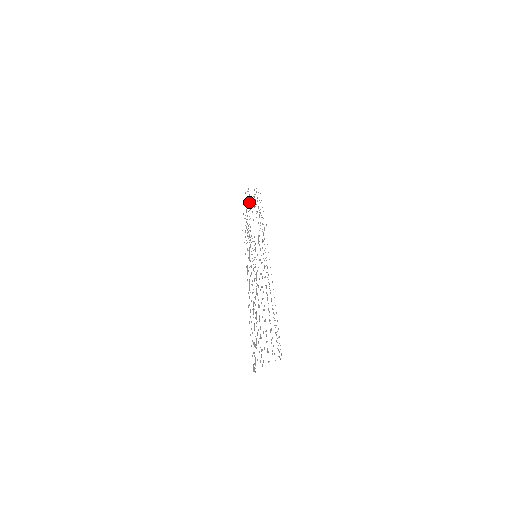
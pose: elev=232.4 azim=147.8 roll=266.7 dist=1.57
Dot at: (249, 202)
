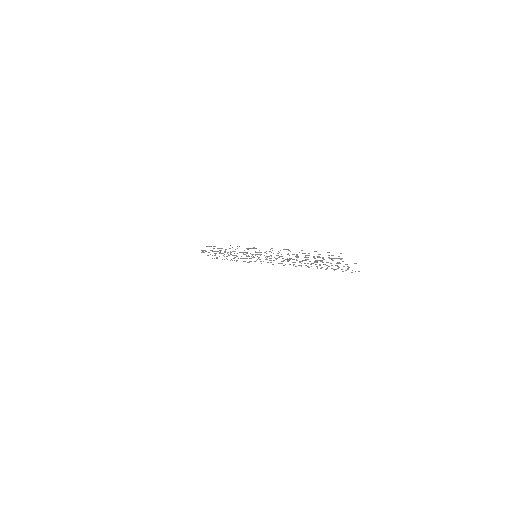
Dot at: occluded
